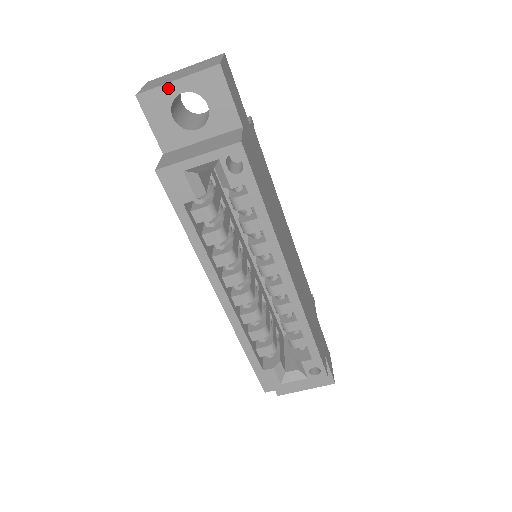
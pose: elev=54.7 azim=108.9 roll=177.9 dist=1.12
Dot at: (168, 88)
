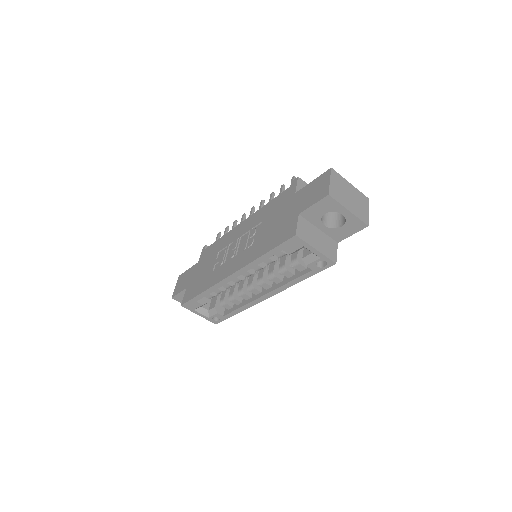
Dot at: (342, 208)
